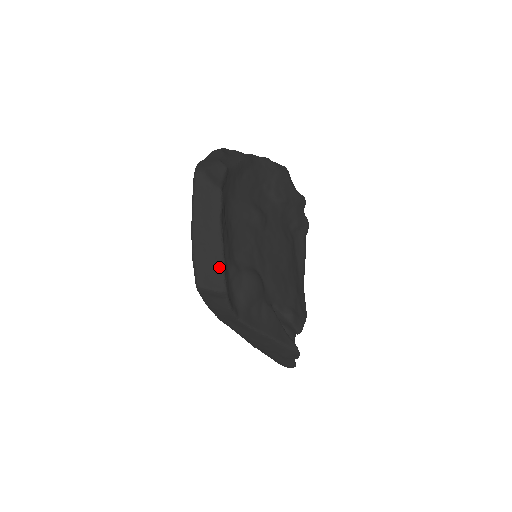
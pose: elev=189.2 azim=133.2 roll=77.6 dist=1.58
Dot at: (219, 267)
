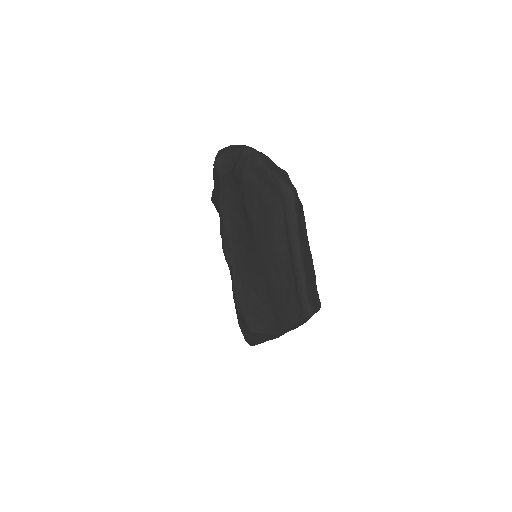
Dot at: (315, 286)
